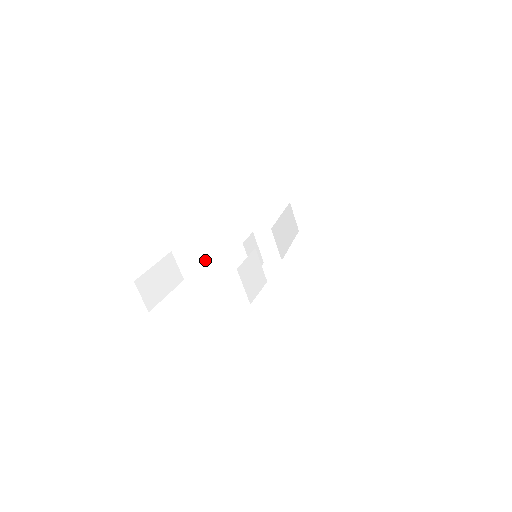
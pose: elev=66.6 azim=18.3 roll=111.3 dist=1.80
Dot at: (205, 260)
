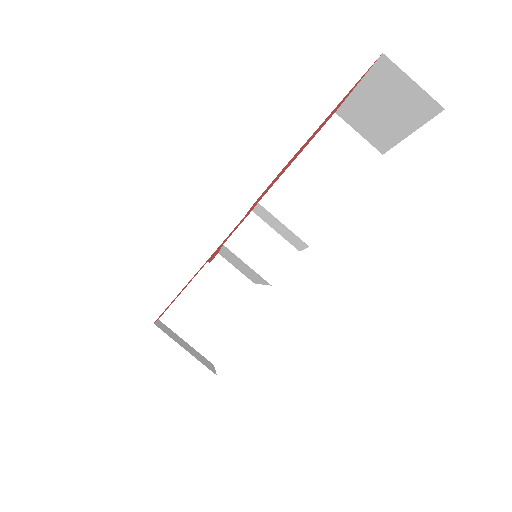
Dot at: (236, 263)
